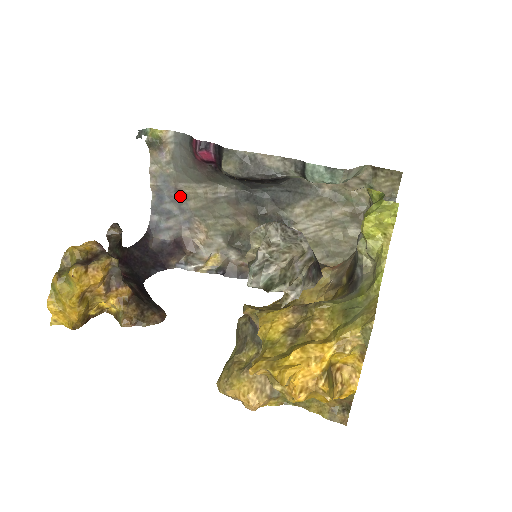
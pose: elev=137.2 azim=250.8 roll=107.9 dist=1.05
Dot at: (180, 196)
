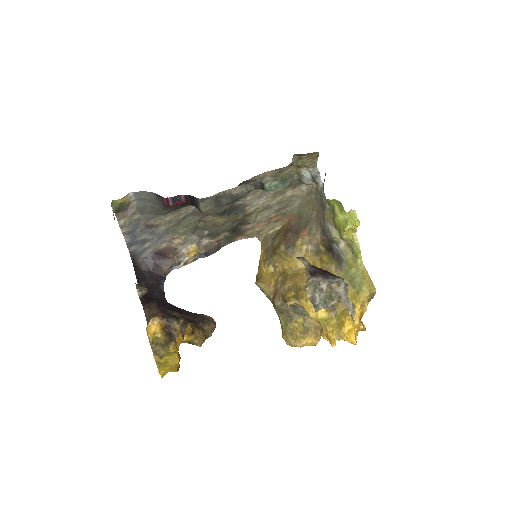
Dot at: (151, 227)
